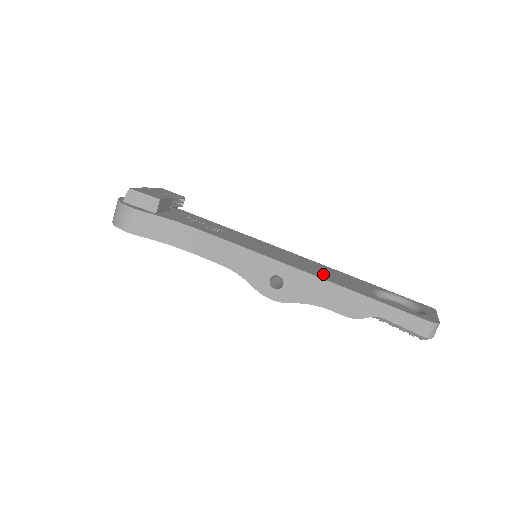
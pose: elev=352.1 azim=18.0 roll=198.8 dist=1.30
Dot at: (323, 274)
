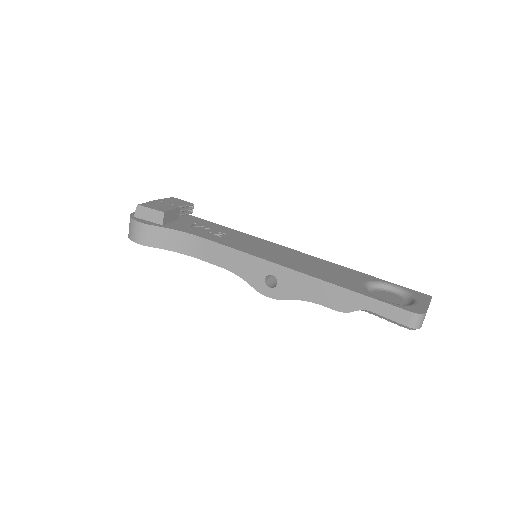
Dot at: (315, 270)
